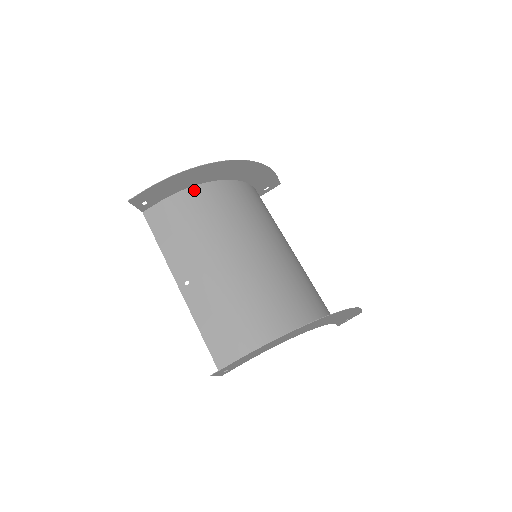
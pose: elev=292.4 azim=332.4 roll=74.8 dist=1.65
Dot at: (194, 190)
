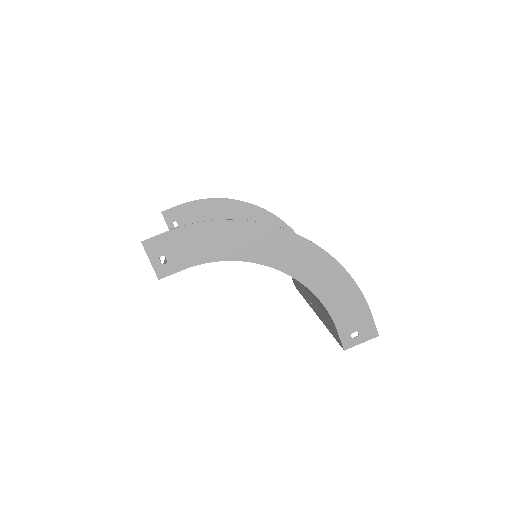
Dot at: occluded
